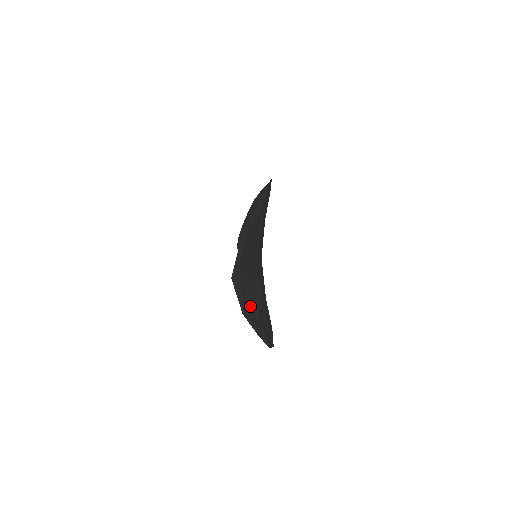
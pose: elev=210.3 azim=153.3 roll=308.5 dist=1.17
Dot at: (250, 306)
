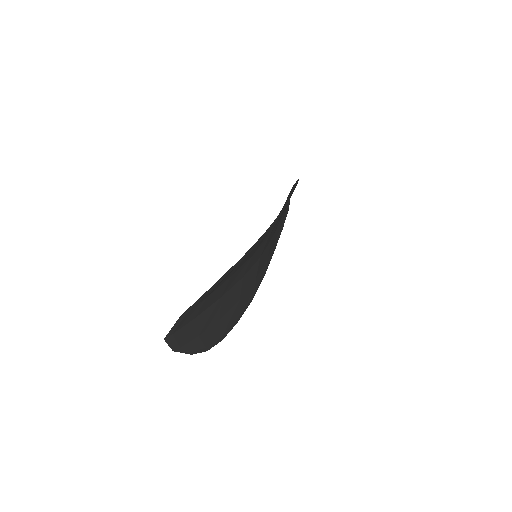
Dot at: (188, 339)
